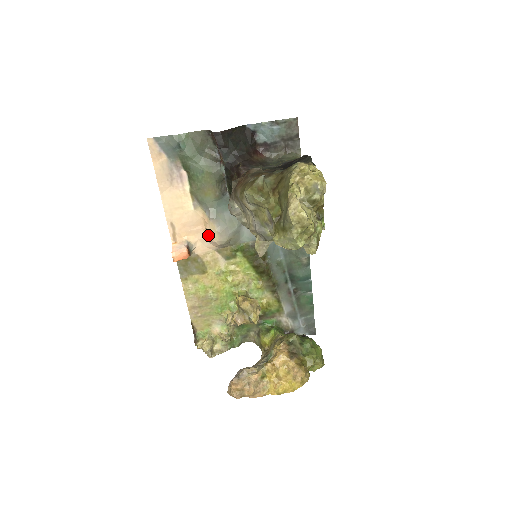
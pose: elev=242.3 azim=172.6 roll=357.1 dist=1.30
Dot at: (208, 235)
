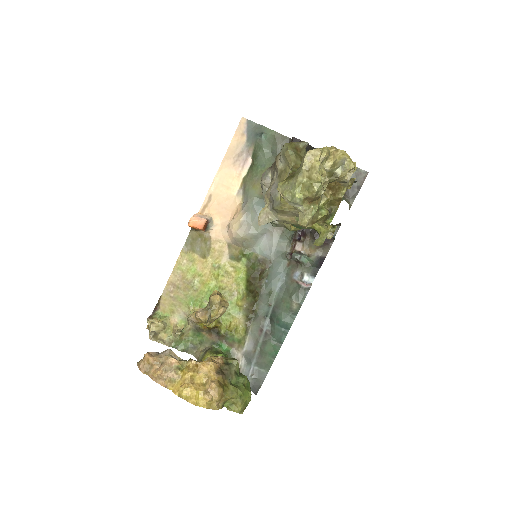
Dot at: (231, 222)
